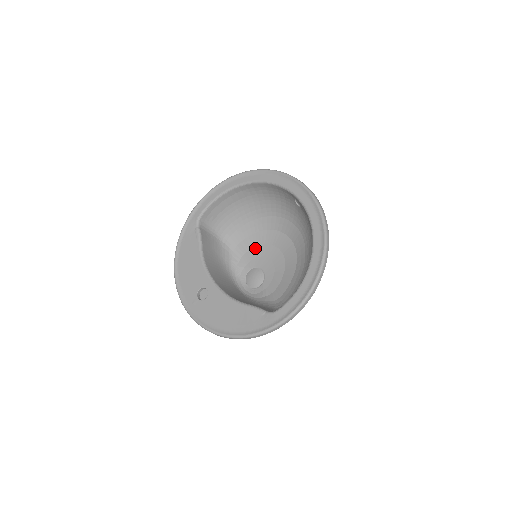
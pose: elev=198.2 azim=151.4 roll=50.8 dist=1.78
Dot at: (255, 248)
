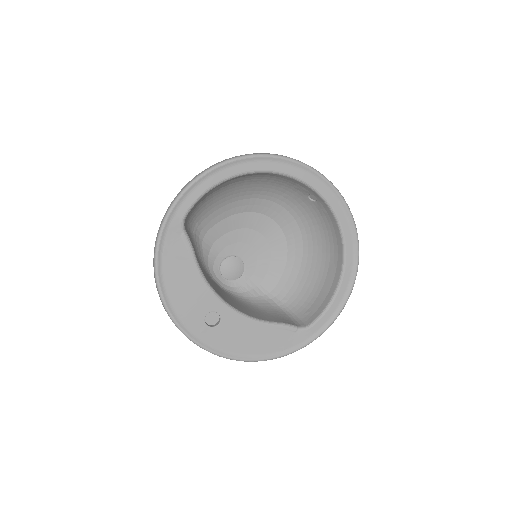
Dot at: (229, 233)
